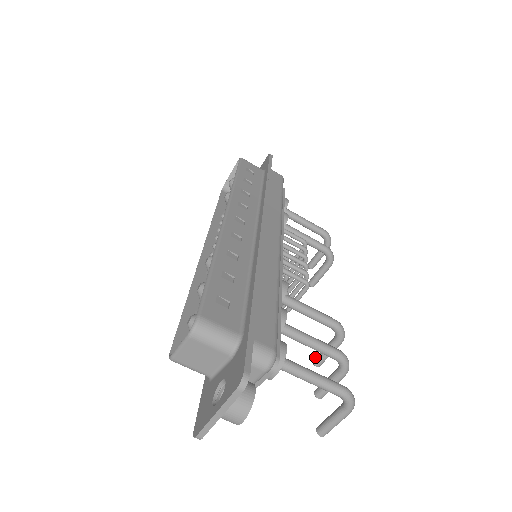
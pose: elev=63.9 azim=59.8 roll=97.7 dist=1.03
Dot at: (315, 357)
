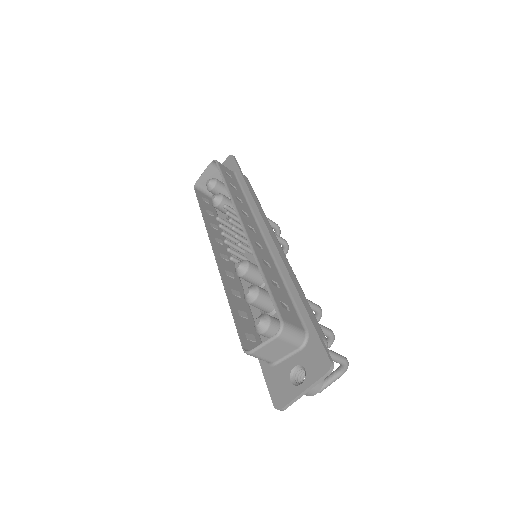
Dot at: occluded
